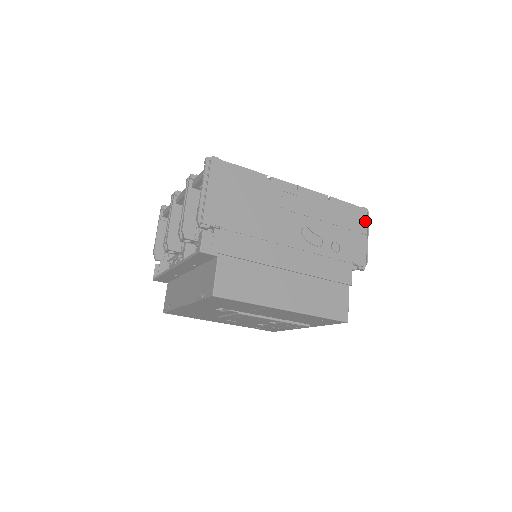
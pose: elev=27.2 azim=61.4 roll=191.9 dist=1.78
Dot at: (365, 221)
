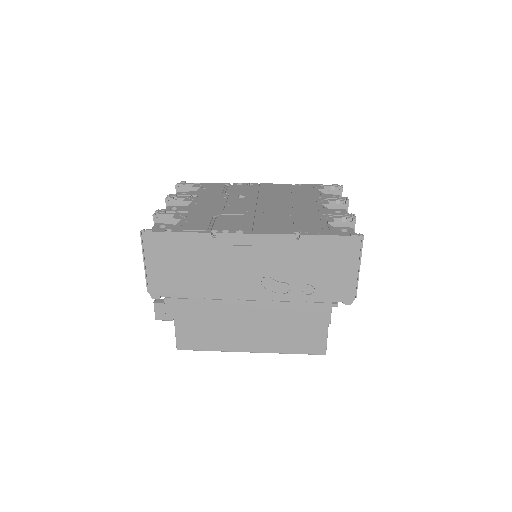
Dot at: (354, 252)
